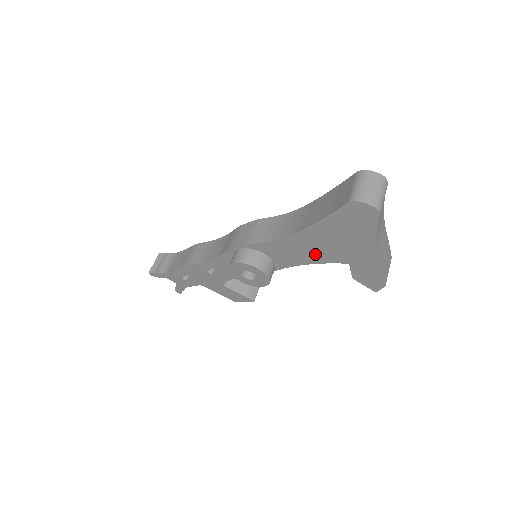
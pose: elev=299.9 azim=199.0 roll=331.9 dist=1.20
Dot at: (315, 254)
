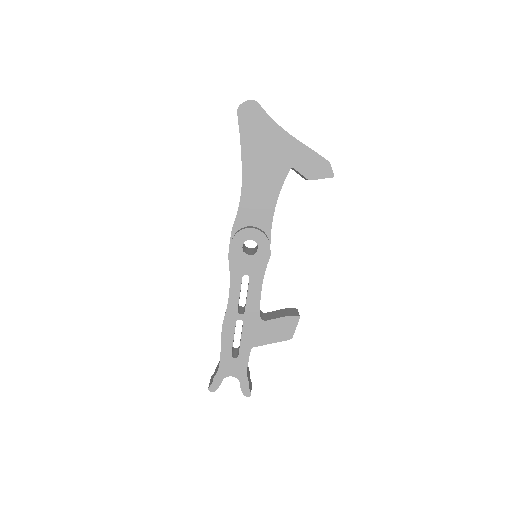
Dot at: (269, 184)
